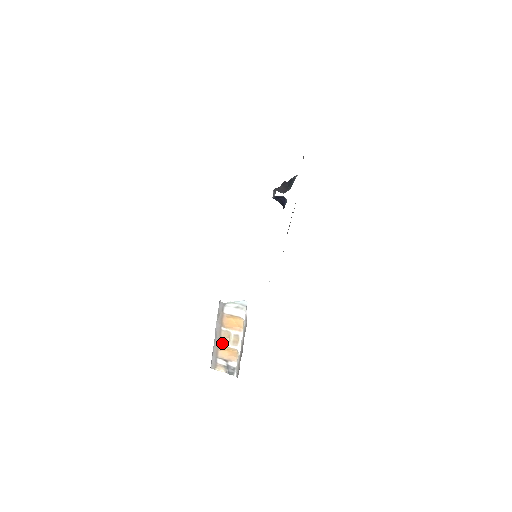
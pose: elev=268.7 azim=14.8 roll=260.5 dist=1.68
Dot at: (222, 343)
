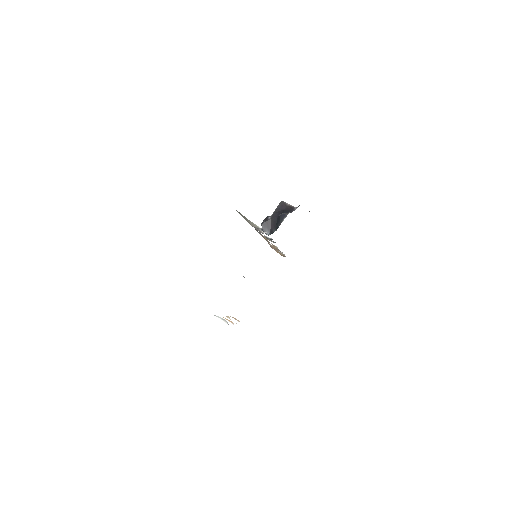
Dot at: occluded
